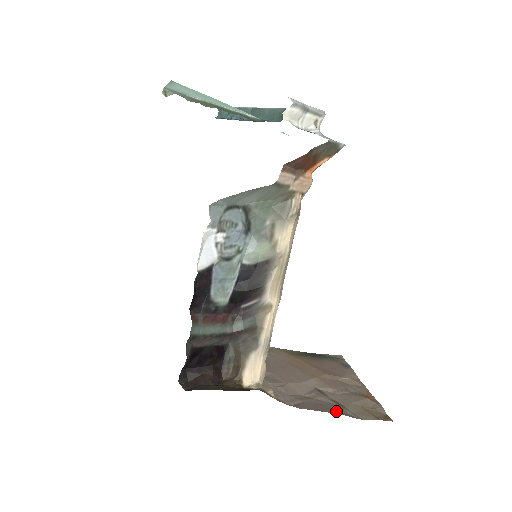
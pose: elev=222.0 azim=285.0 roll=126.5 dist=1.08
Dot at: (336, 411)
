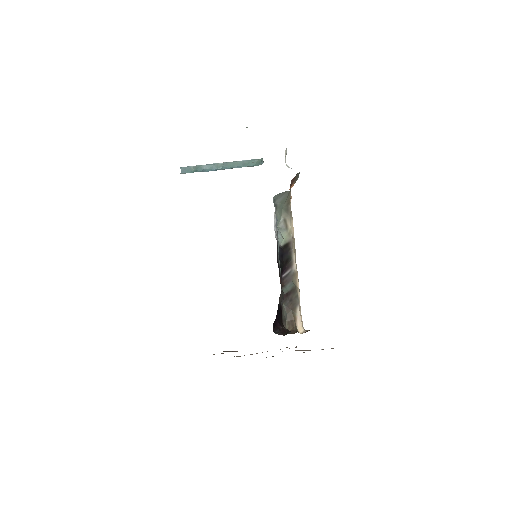
Dot at: occluded
